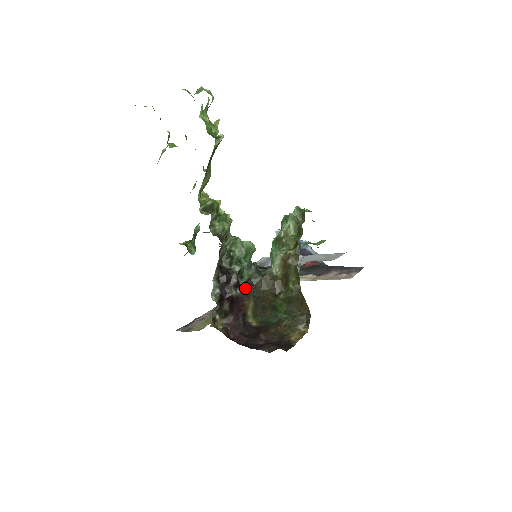
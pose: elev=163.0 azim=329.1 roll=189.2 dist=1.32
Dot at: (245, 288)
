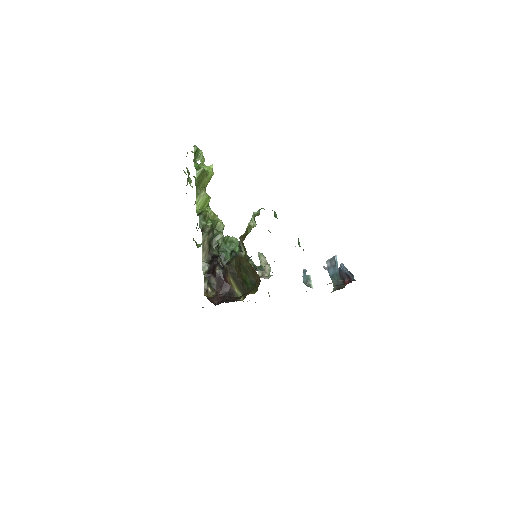
Dot at: (224, 267)
